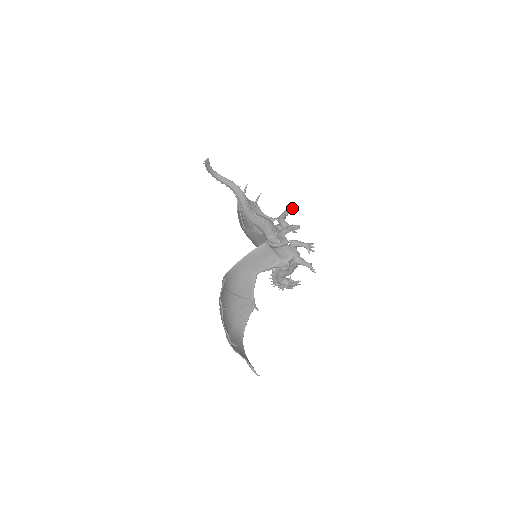
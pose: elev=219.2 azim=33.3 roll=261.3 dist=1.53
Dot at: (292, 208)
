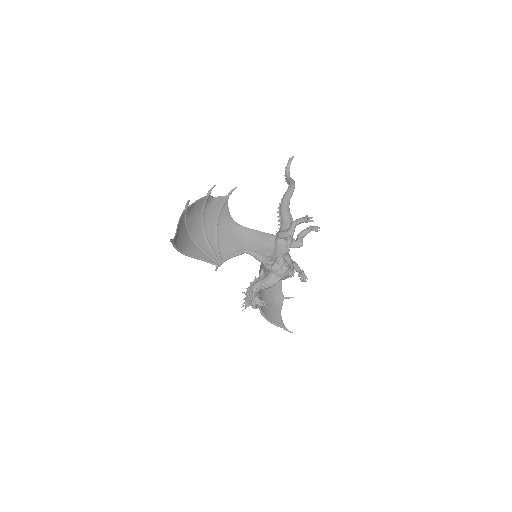
Dot at: (317, 227)
